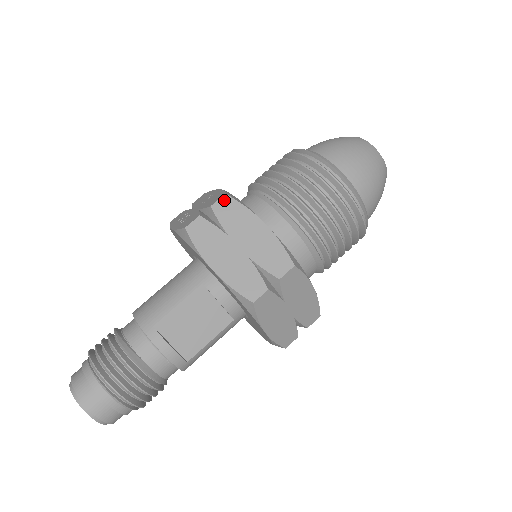
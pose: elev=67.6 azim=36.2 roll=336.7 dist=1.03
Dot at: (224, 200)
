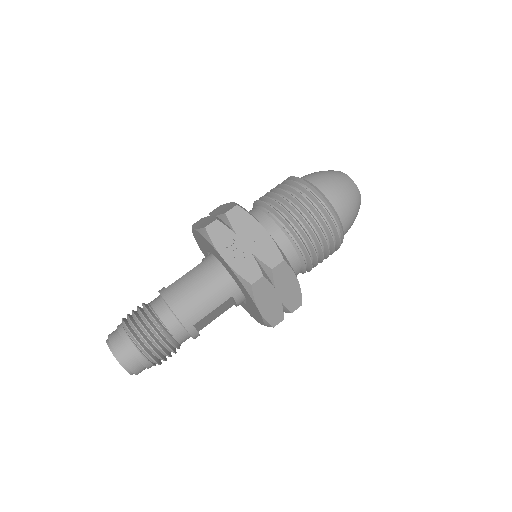
Dot at: (282, 265)
